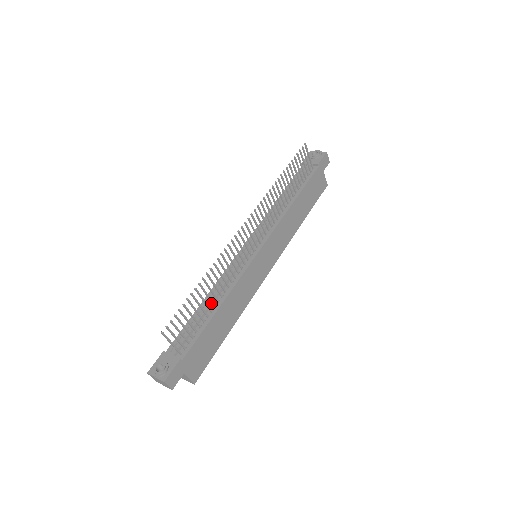
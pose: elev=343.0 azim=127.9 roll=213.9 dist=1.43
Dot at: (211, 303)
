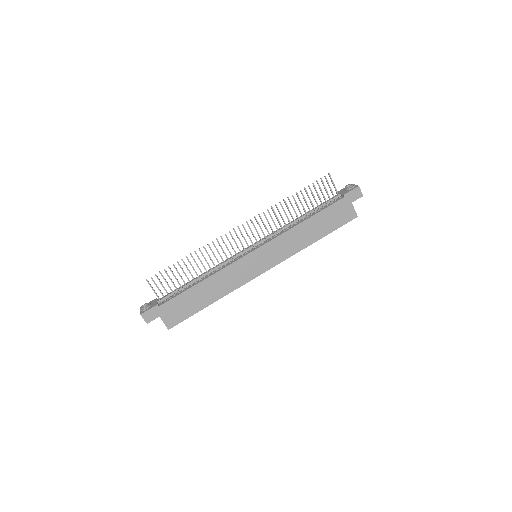
Dot at: (200, 277)
